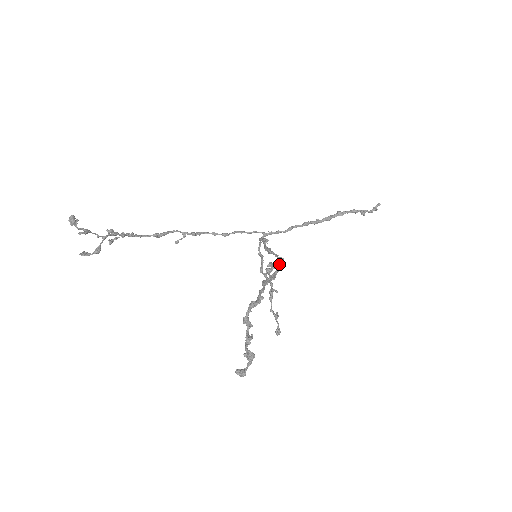
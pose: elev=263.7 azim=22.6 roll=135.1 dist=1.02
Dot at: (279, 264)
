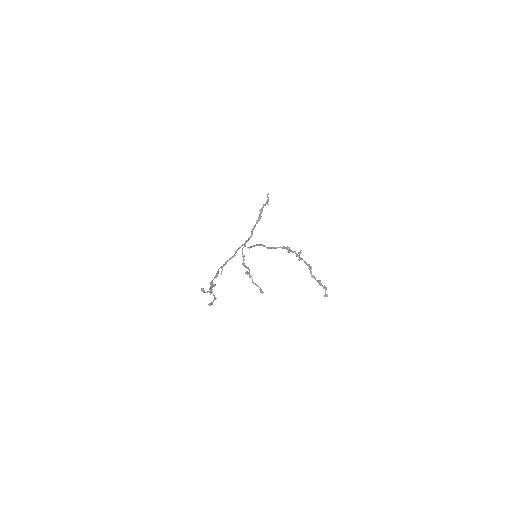
Dot at: (289, 250)
